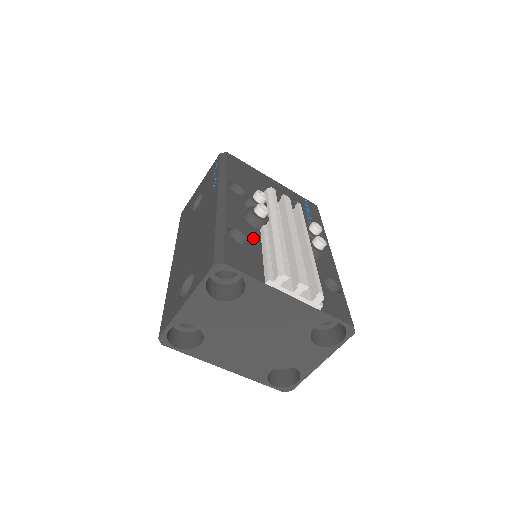
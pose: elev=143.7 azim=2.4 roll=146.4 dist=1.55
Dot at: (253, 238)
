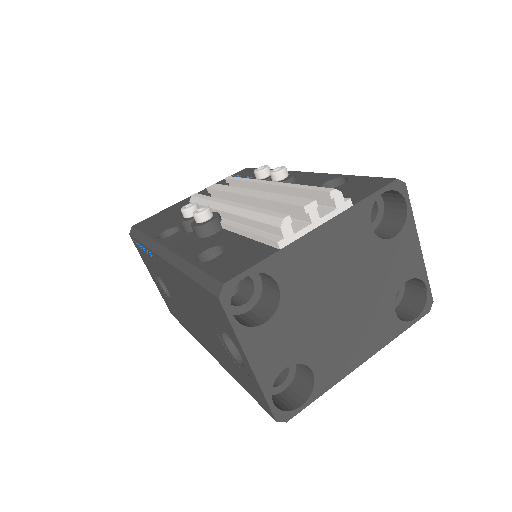
Dot at: (225, 240)
